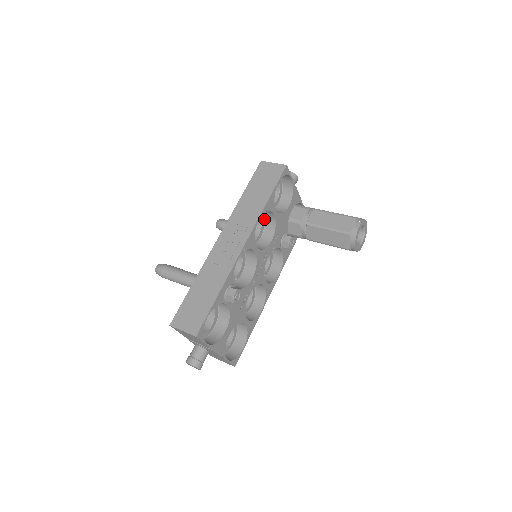
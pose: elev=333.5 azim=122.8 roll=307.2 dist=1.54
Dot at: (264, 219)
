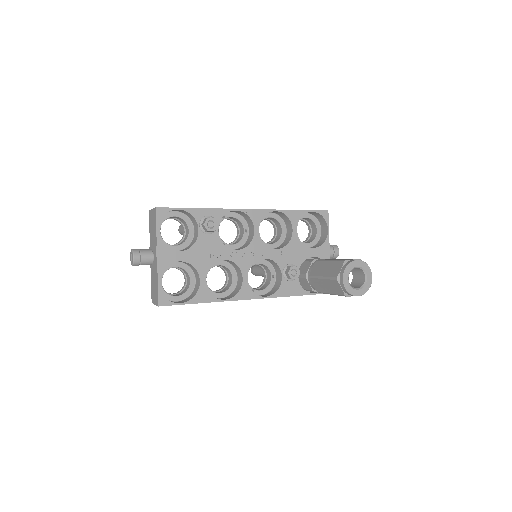
Dot at: (284, 239)
